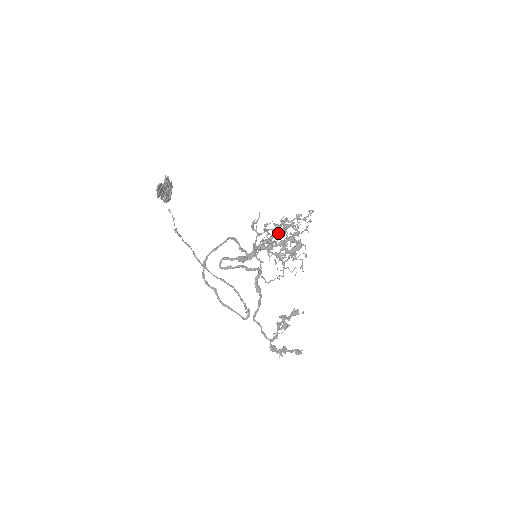
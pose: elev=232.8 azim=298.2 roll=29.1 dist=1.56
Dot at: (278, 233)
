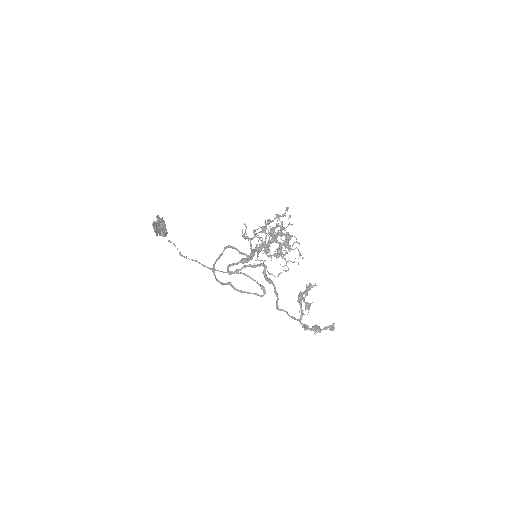
Dot at: occluded
